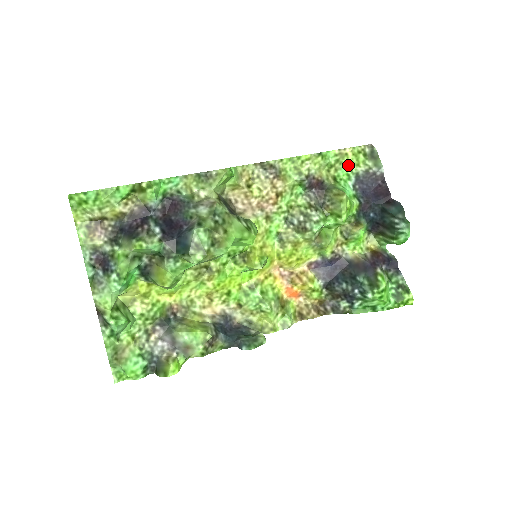
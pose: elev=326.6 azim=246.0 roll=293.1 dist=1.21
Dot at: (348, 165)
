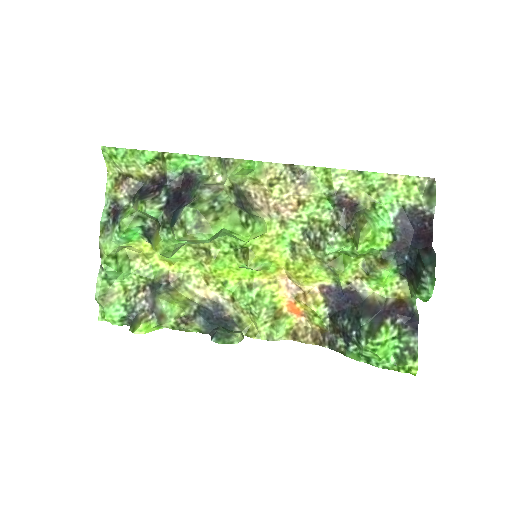
Dot at: (395, 194)
